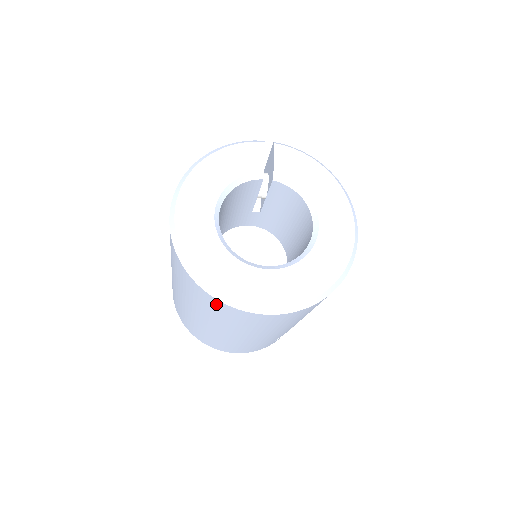
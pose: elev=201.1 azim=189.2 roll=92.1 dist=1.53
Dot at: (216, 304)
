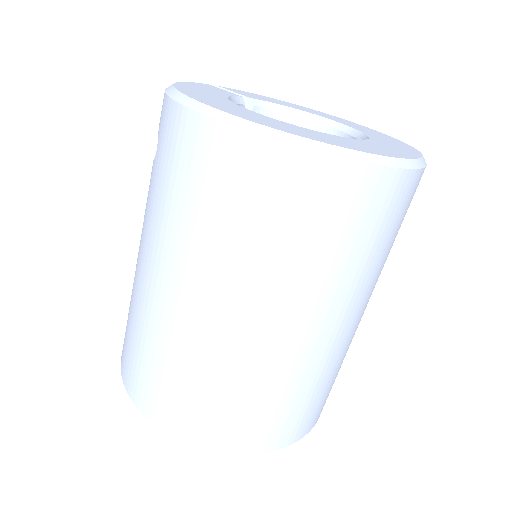
Dot at: (362, 191)
